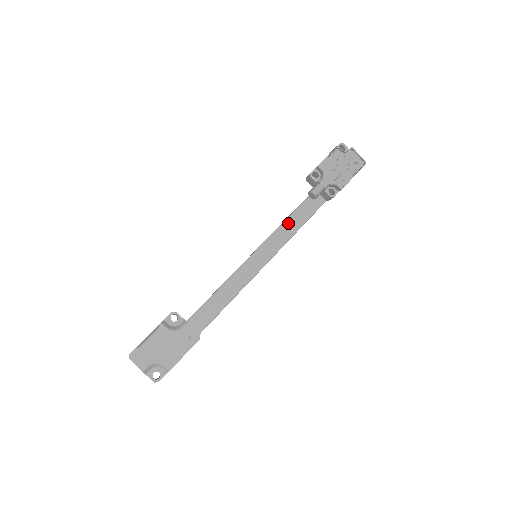
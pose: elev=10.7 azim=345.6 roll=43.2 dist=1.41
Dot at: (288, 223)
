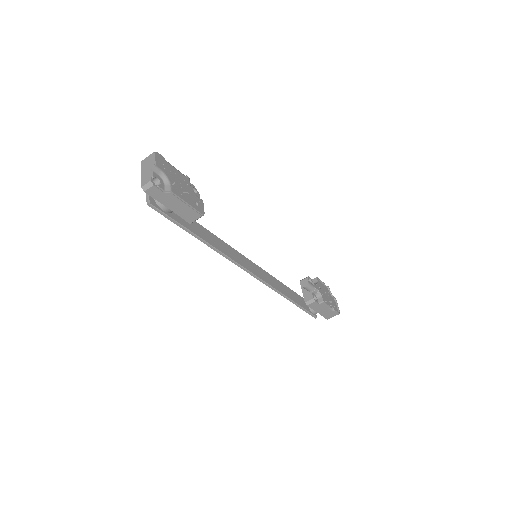
Dot at: (276, 281)
